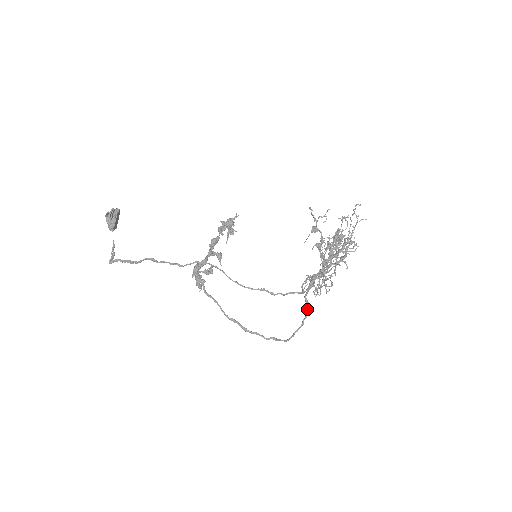
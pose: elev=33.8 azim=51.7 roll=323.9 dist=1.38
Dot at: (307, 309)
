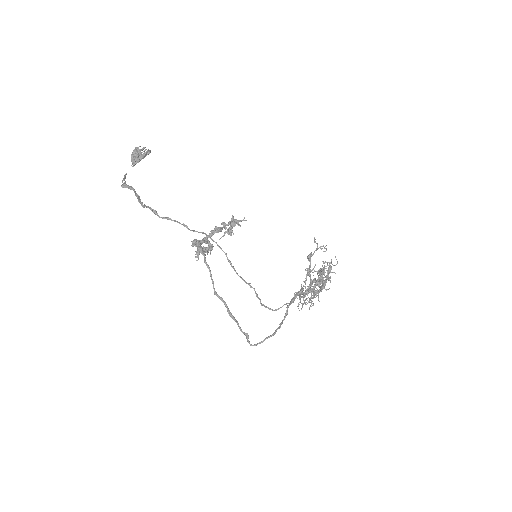
Dot at: occluded
